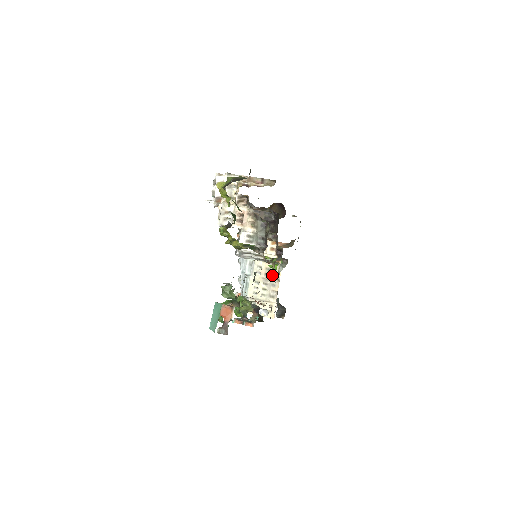
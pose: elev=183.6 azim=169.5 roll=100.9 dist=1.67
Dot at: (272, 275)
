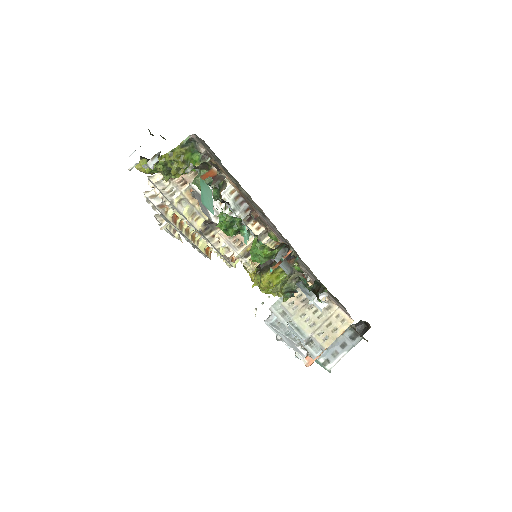
Dot at: occluded
